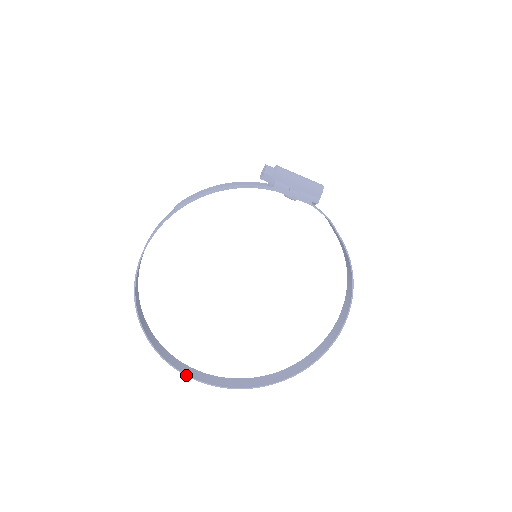
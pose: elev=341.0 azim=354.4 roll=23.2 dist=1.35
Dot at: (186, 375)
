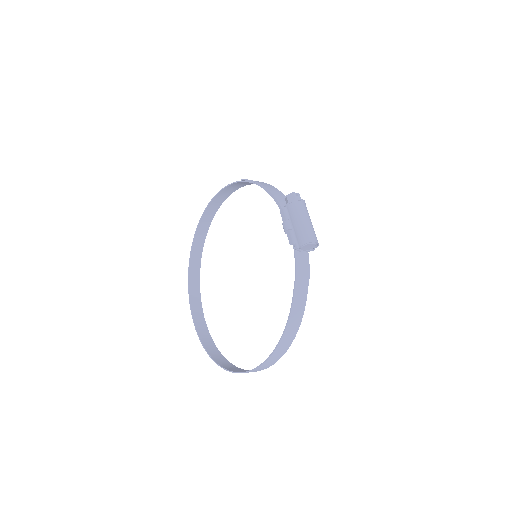
Dot at: (189, 293)
